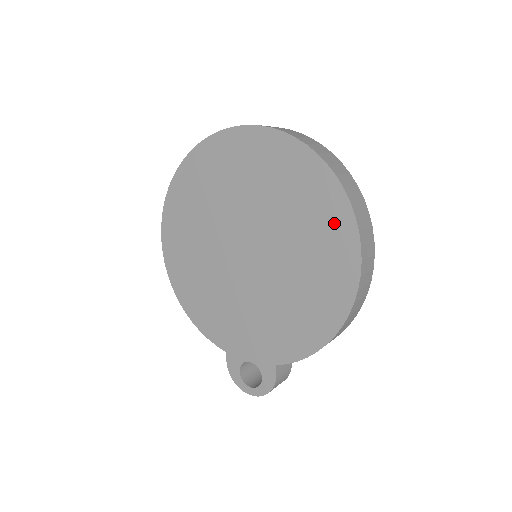
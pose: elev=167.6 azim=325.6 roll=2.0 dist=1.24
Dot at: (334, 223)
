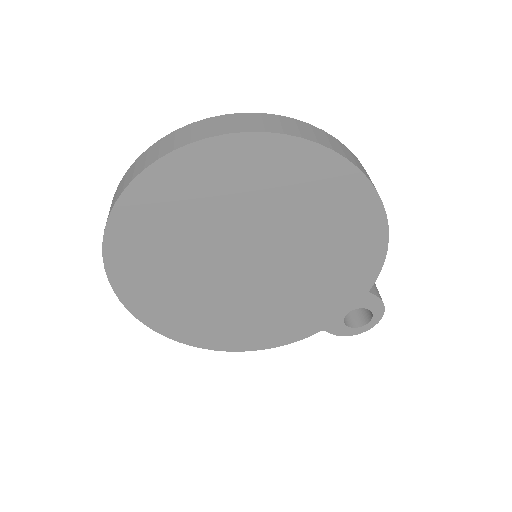
Dot at: (292, 164)
